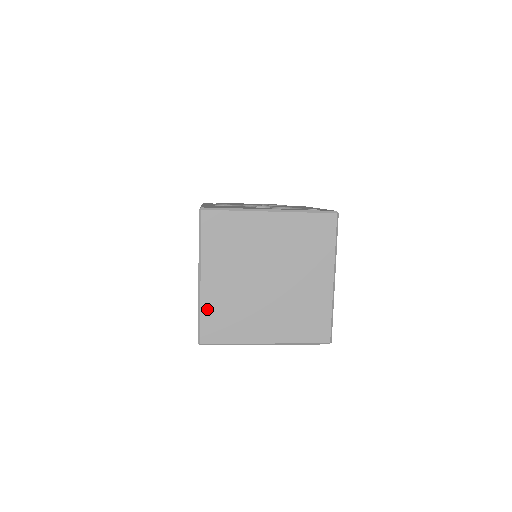
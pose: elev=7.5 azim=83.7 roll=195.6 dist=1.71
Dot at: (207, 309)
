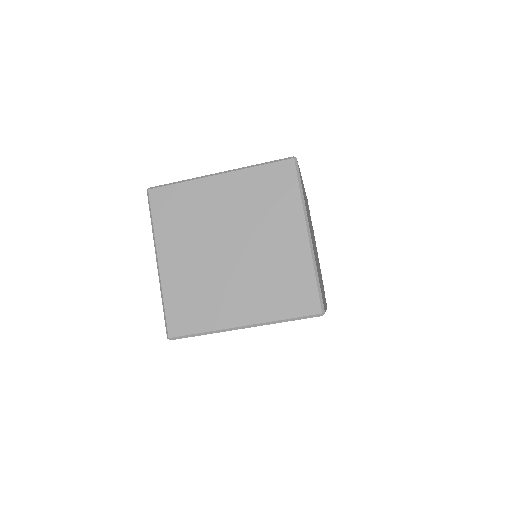
Dot at: (170, 296)
